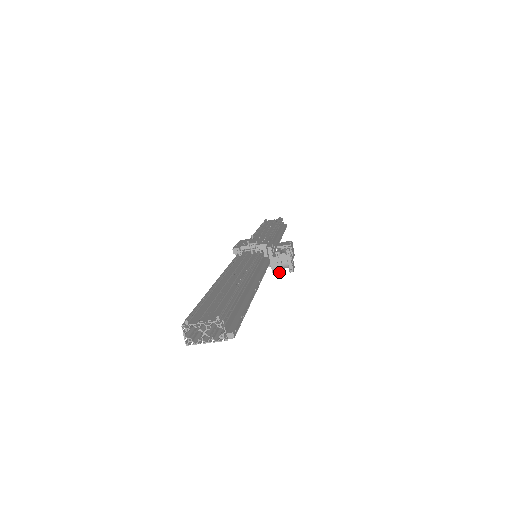
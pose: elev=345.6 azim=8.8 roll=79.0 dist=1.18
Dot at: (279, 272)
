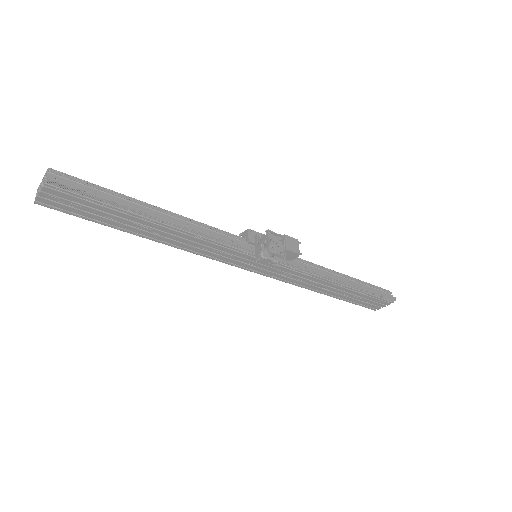
Dot at: (259, 256)
